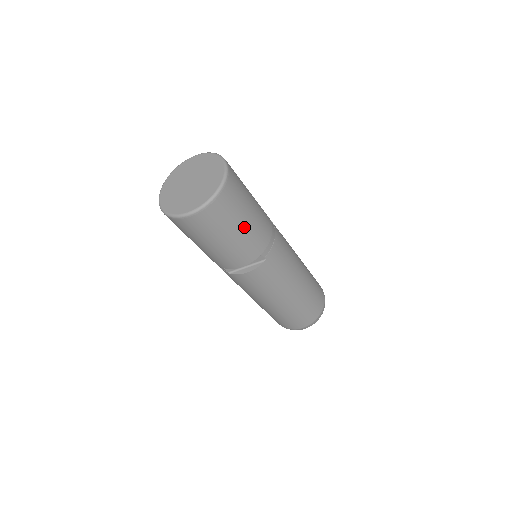
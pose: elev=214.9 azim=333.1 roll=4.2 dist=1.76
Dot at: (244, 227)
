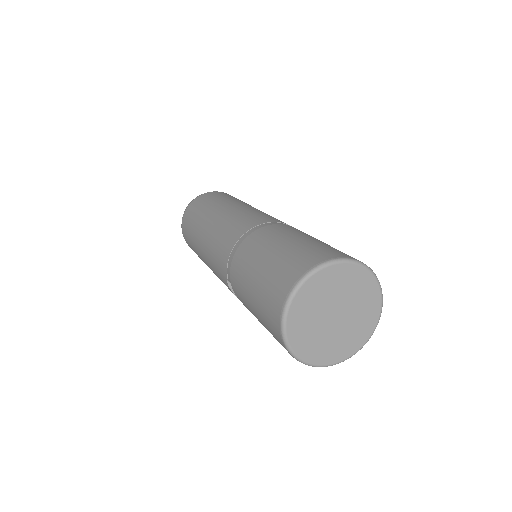
Dot at: occluded
